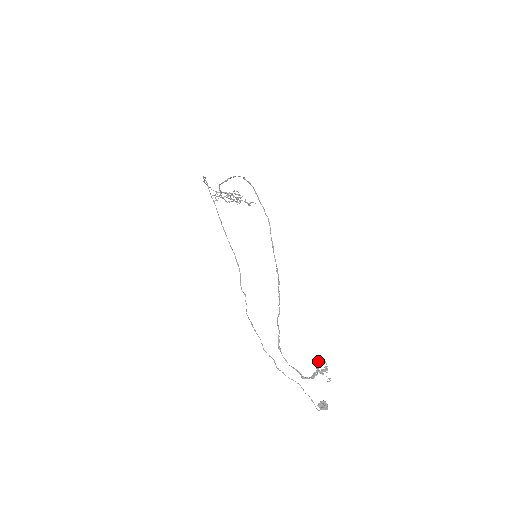
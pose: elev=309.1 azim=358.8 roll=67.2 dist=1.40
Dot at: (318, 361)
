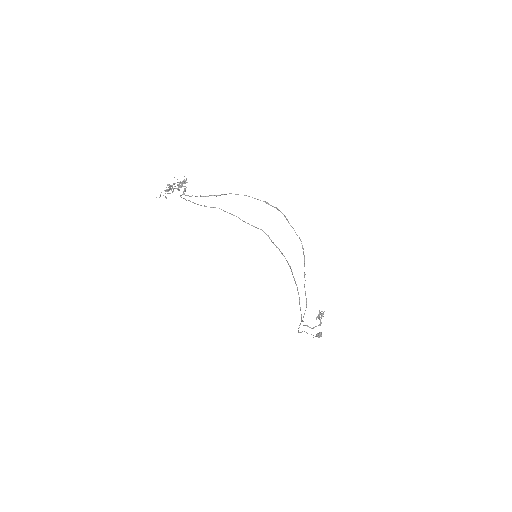
Dot at: (322, 314)
